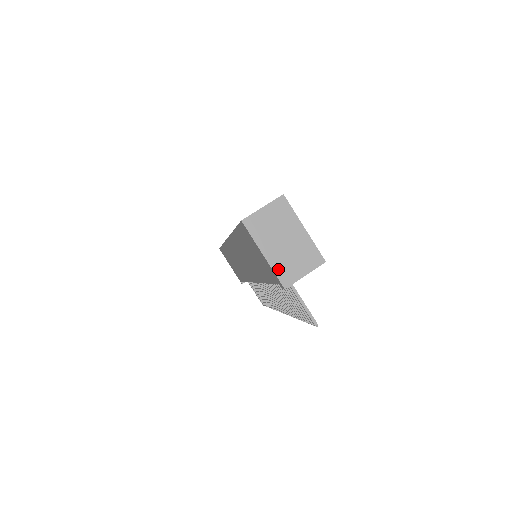
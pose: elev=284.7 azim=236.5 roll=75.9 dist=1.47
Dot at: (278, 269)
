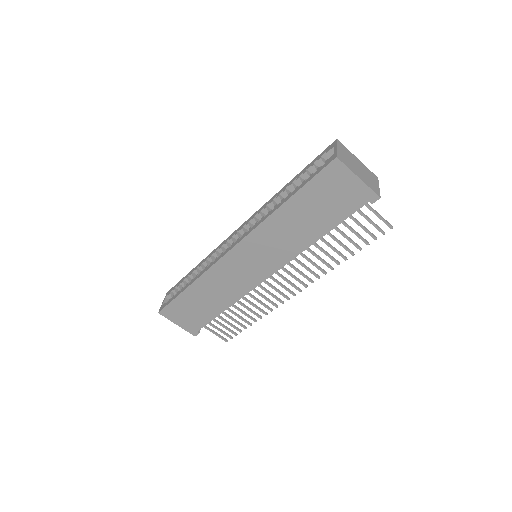
Dot at: (370, 186)
